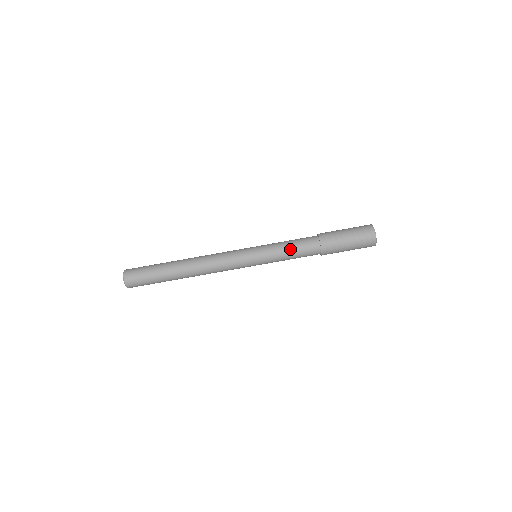
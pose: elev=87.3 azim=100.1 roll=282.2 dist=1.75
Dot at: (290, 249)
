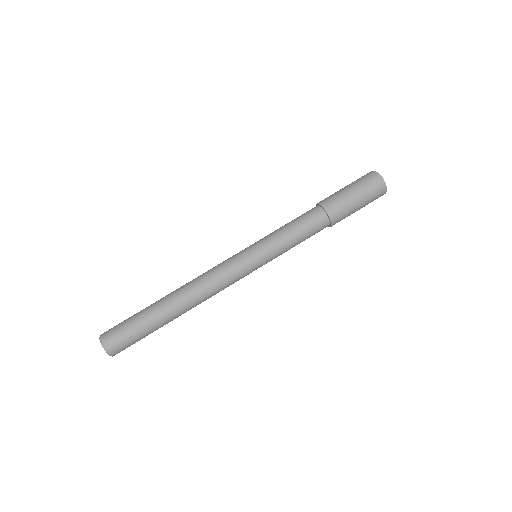
Dot at: (288, 225)
